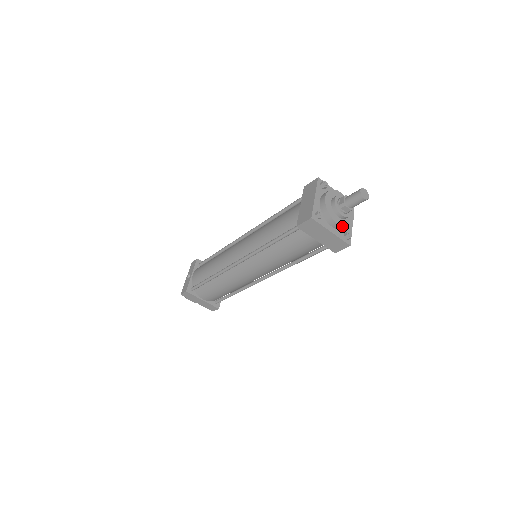
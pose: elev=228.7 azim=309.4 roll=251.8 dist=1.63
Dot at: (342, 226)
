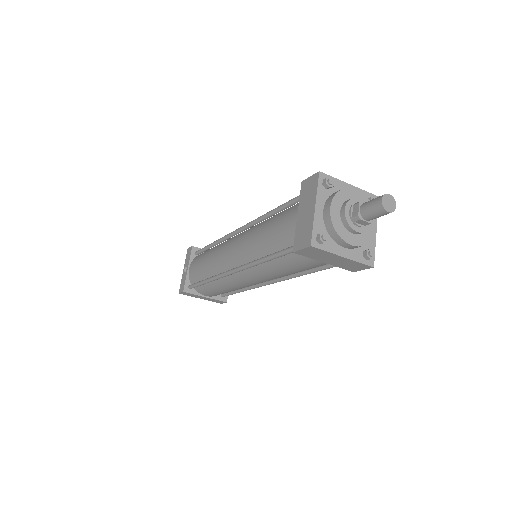
Dot at: (359, 246)
